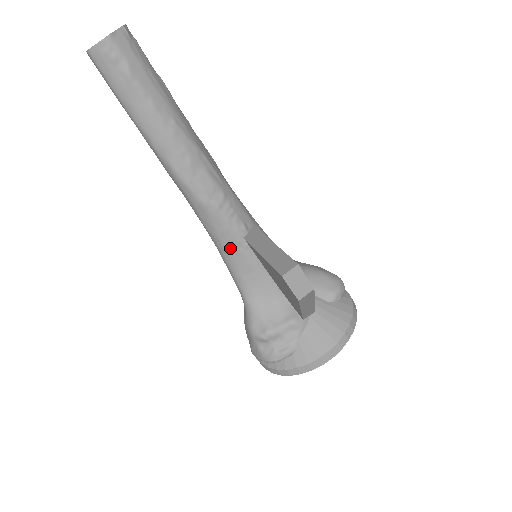
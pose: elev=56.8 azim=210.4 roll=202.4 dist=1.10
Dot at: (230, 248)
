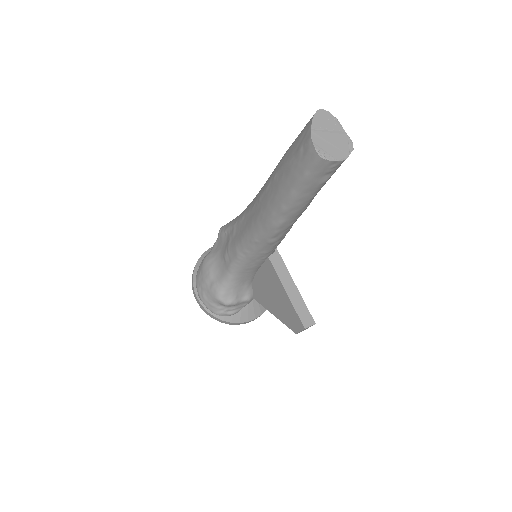
Dot at: (254, 258)
